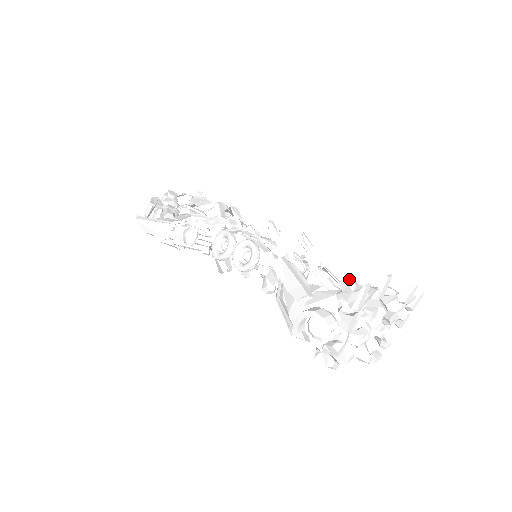
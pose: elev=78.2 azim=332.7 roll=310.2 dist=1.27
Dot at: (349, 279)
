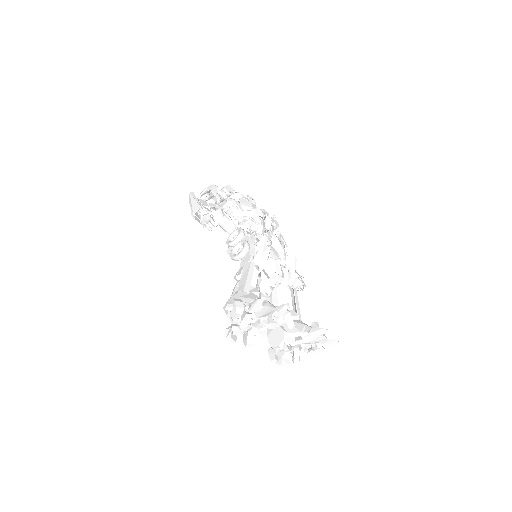
Dot at: (266, 294)
